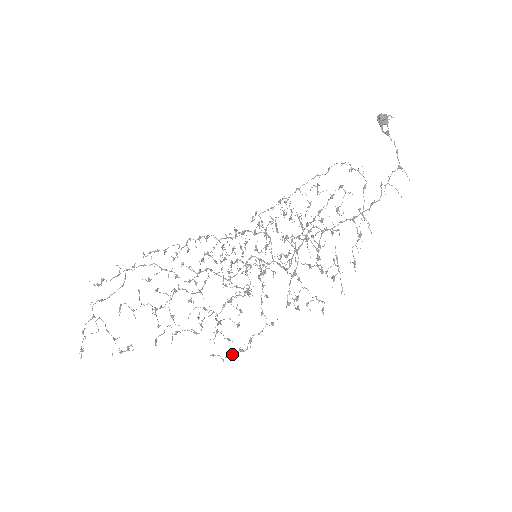
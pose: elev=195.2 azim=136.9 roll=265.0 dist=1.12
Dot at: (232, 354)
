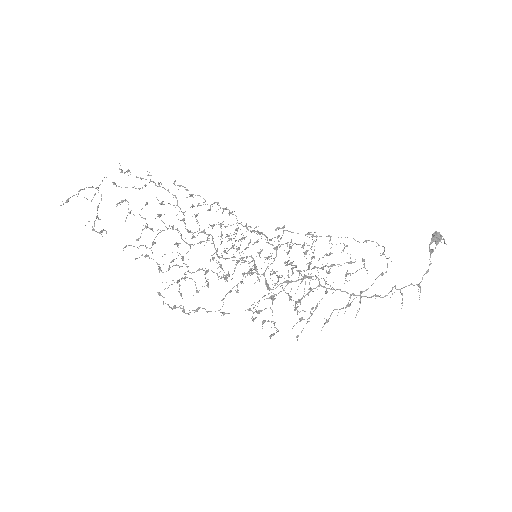
Dot at: (174, 306)
